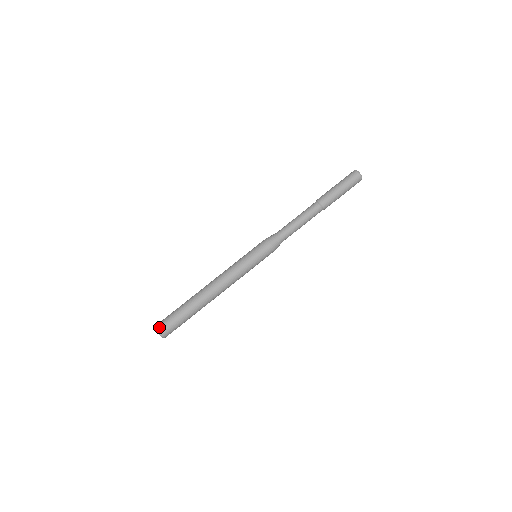
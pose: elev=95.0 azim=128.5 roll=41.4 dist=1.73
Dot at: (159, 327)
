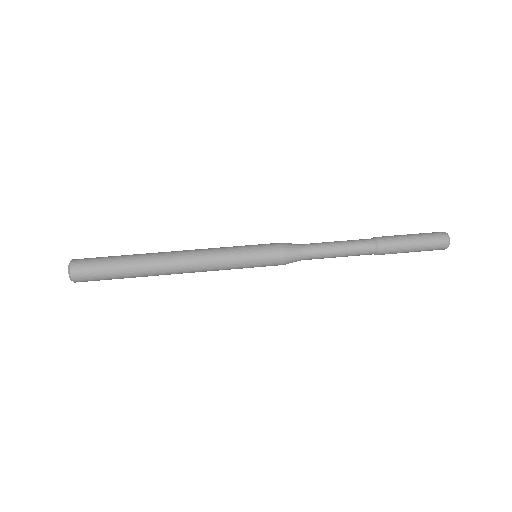
Dot at: (76, 261)
